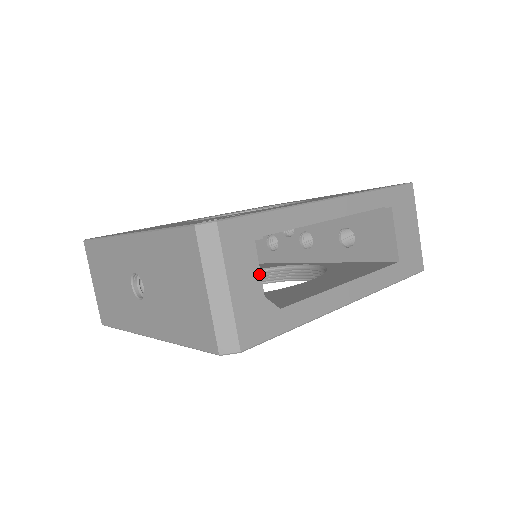
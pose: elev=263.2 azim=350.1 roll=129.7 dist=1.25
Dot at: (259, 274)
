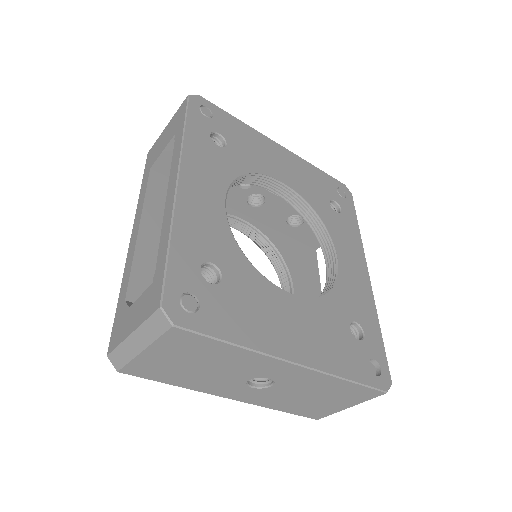
Dot at: occluded
